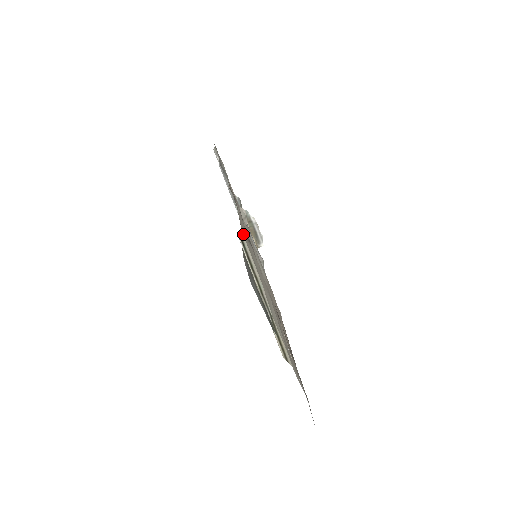
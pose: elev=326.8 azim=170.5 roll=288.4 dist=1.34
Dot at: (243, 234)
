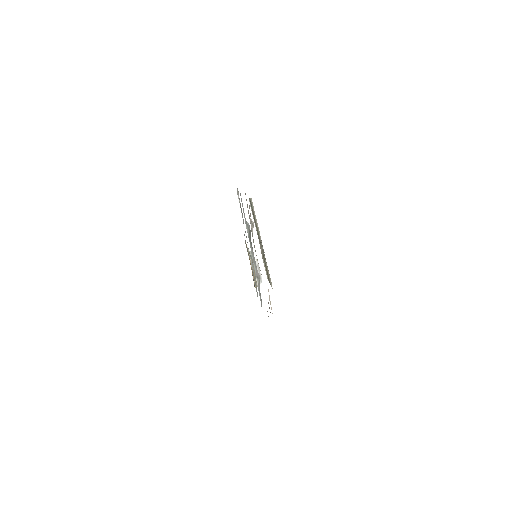
Dot at: occluded
